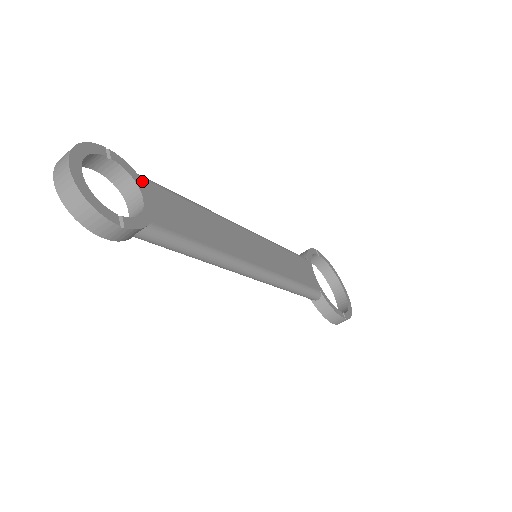
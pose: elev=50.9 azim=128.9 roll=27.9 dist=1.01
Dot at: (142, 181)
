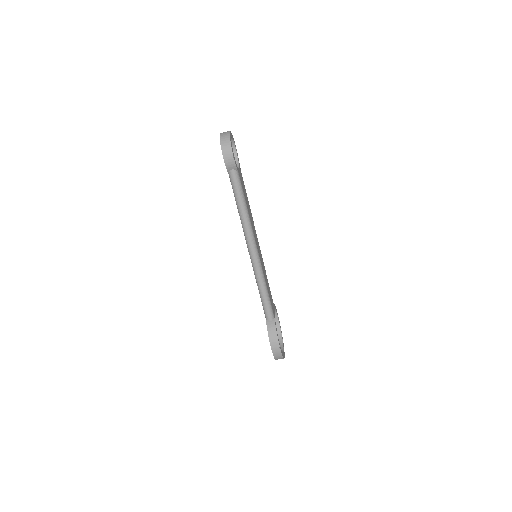
Dot at: (240, 168)
